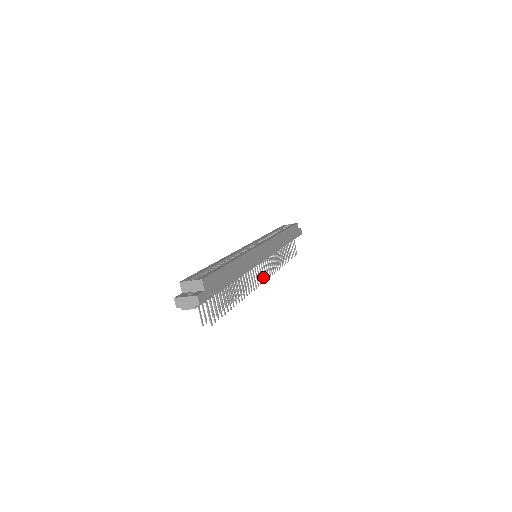
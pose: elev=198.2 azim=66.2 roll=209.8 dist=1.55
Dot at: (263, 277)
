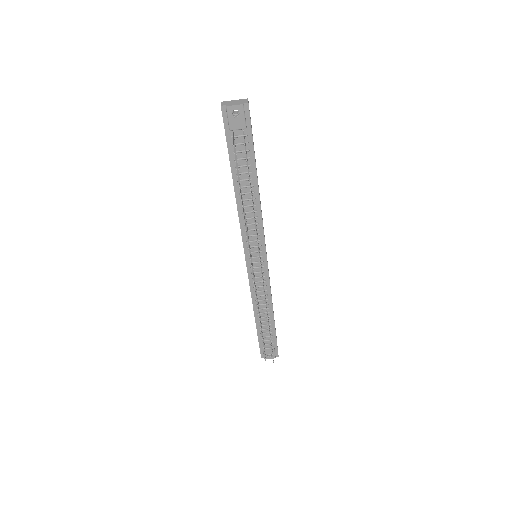
Dot at: occluded
